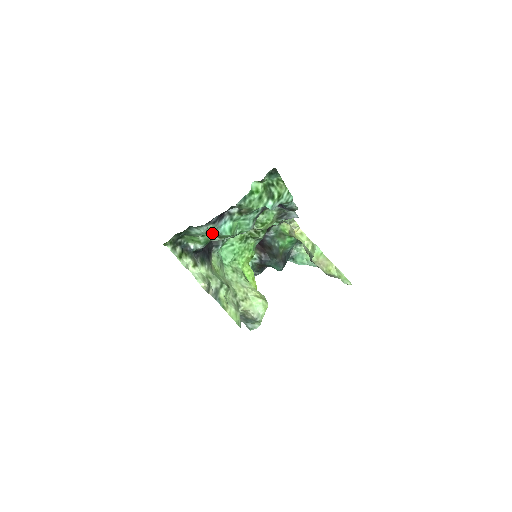
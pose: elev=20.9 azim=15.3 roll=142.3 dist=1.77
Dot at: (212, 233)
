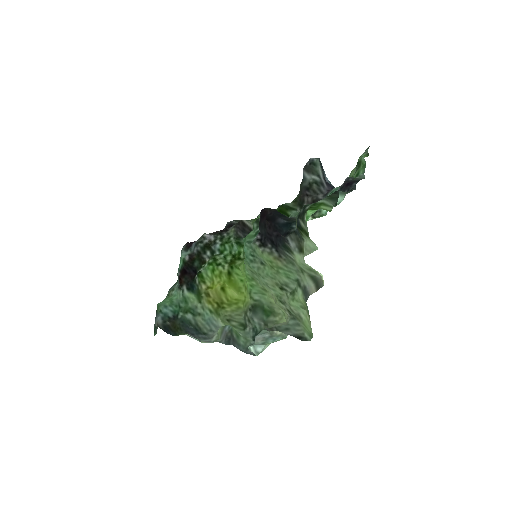
Dot at: occluded
